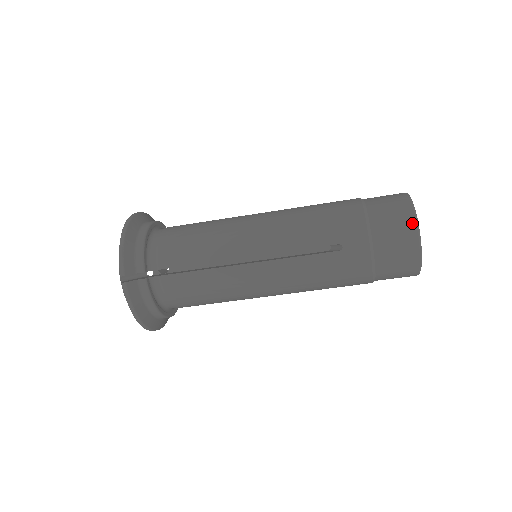
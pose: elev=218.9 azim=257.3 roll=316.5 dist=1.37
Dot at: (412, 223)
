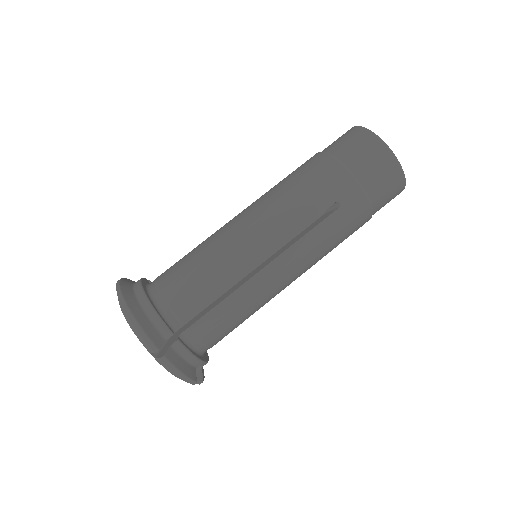
Dot at: occluded
